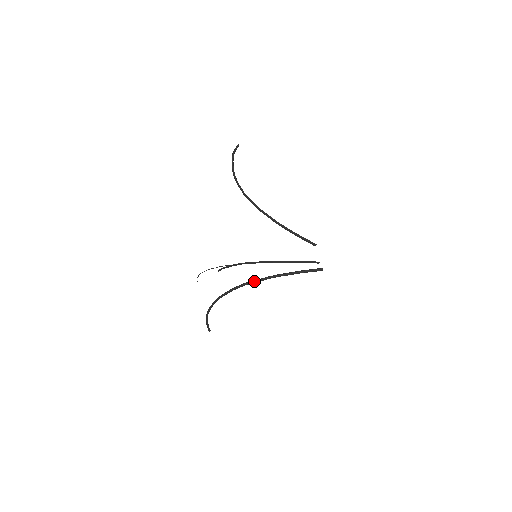
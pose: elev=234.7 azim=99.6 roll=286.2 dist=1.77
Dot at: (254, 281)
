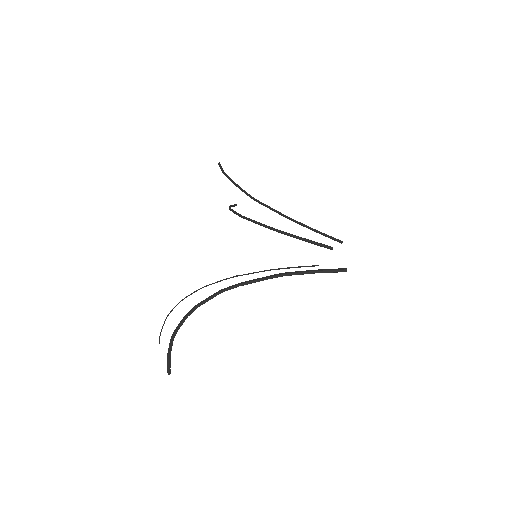
Dot at: (253, 280)
